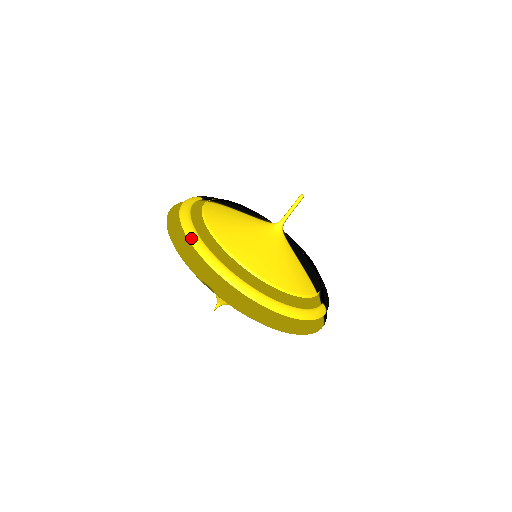
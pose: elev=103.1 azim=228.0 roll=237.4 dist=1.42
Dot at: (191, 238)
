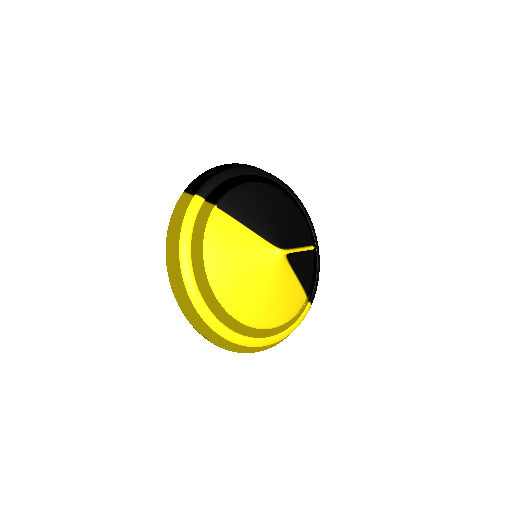
Dot at: (191, 296)
